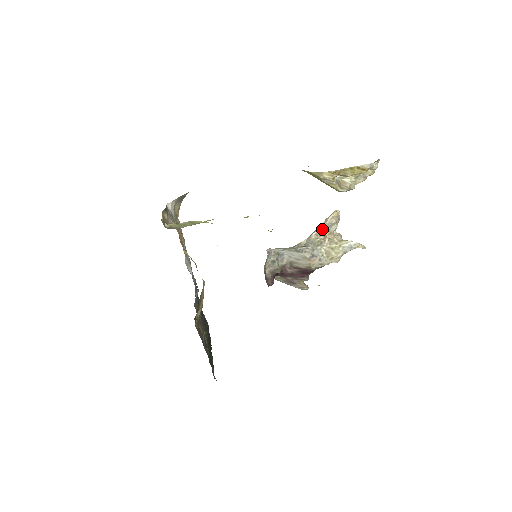
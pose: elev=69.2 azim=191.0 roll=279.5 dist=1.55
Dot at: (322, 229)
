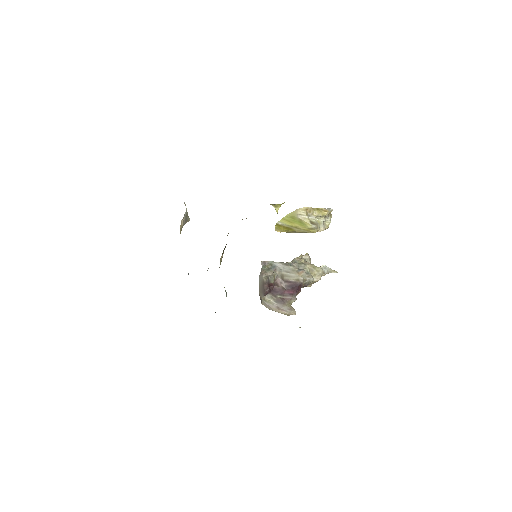
Dot at: occluded
